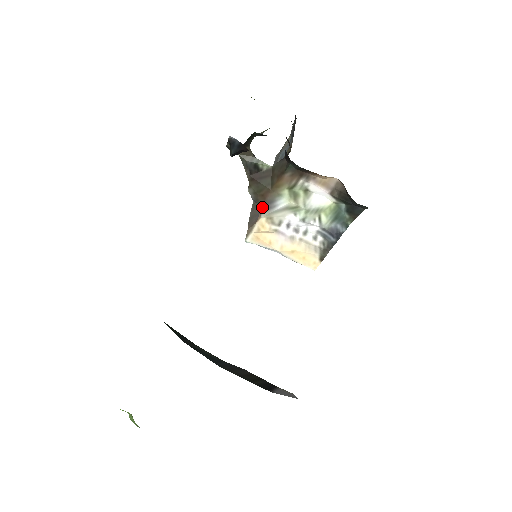
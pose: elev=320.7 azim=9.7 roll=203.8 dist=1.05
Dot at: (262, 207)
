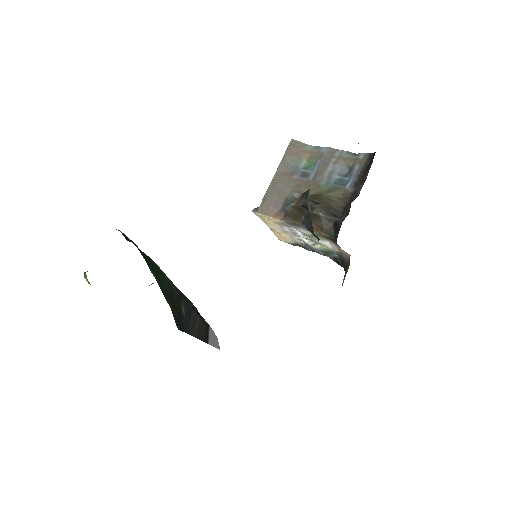
Dot at: (287, 220)
